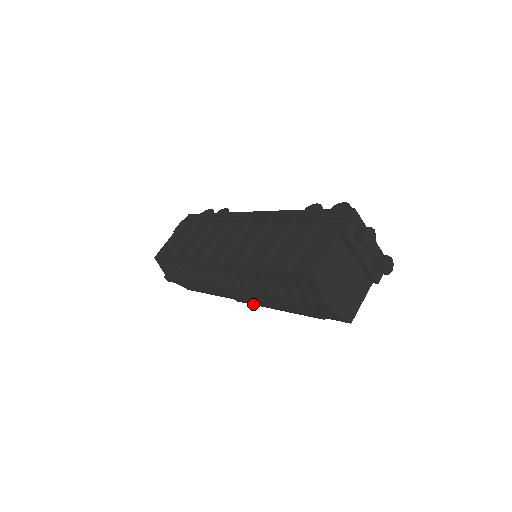
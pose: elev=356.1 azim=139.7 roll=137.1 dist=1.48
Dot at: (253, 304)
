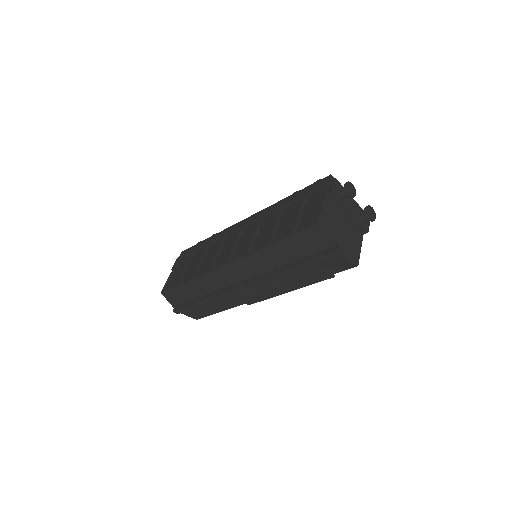
Dot at: (264, 299)
